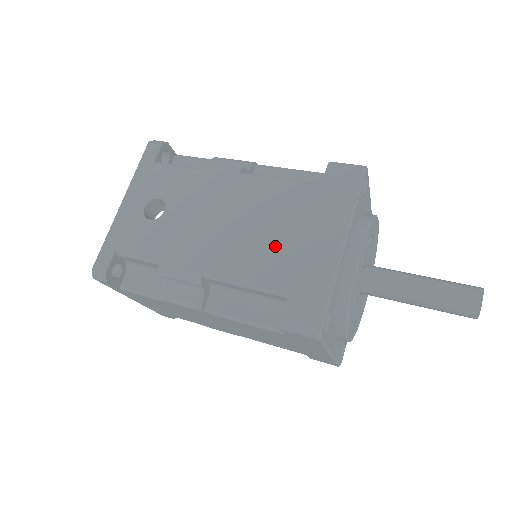
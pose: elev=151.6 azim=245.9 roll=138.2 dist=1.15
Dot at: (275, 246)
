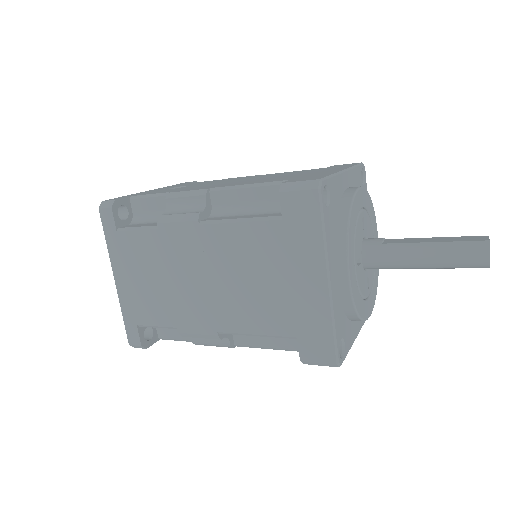
Dot at: (282, 177)
